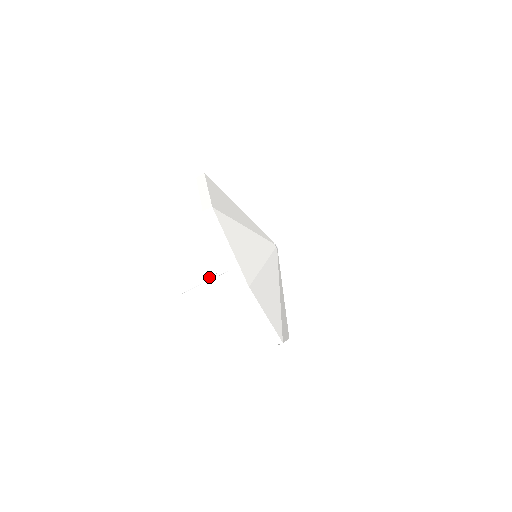
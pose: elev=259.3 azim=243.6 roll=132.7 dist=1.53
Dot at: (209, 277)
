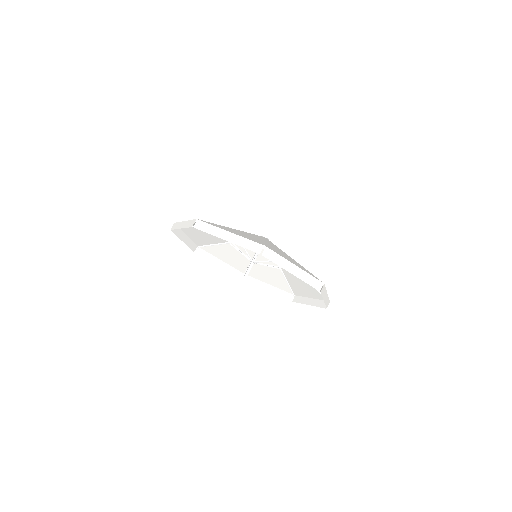
Dot at: (233, 298)
